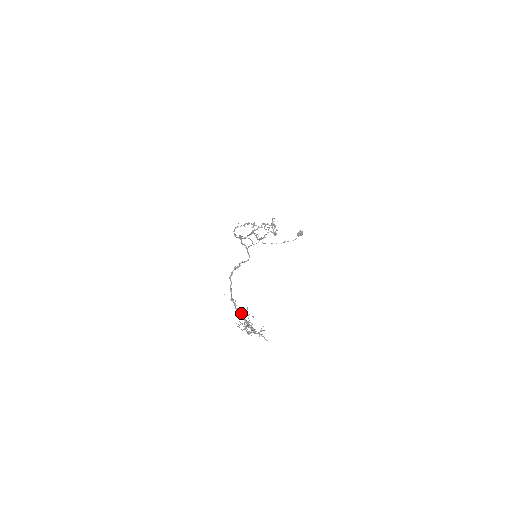
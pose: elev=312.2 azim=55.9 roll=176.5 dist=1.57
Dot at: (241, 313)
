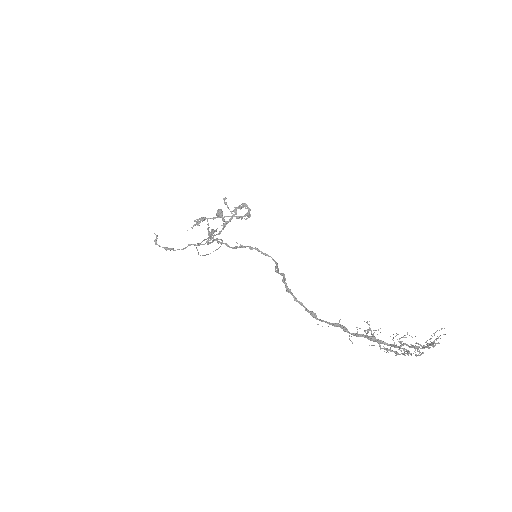
Dot at: (365, 335)
